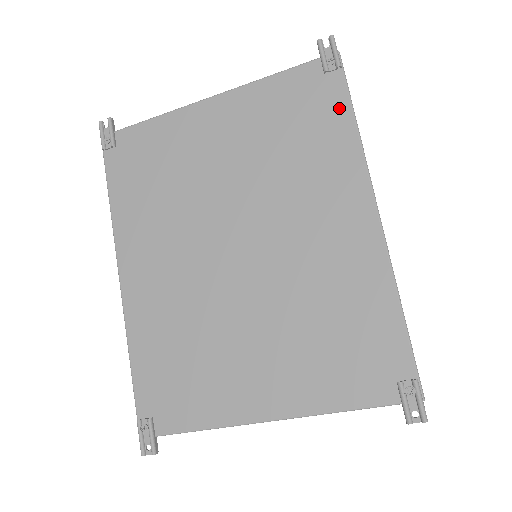
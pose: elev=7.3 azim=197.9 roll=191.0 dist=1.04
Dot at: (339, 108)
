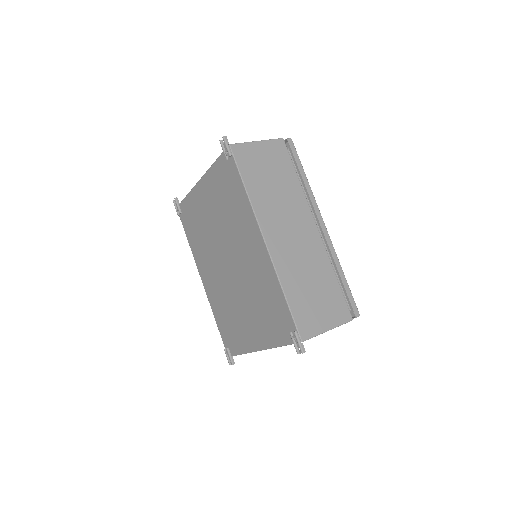
Dot at: (237, 180)
